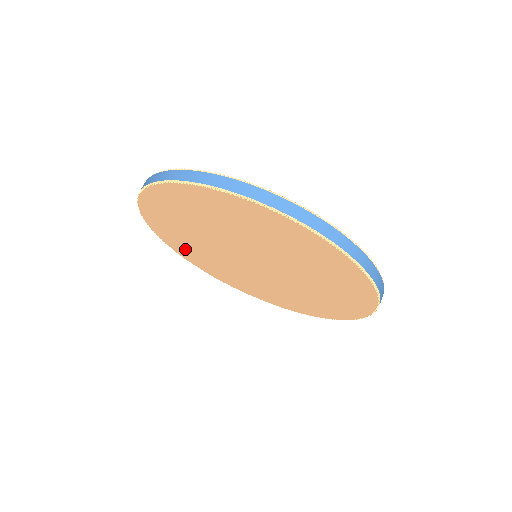
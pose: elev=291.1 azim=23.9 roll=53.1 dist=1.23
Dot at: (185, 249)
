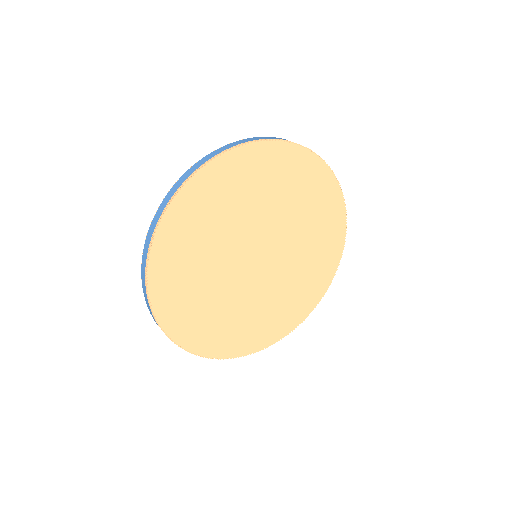
Dot at: (206, 332)
